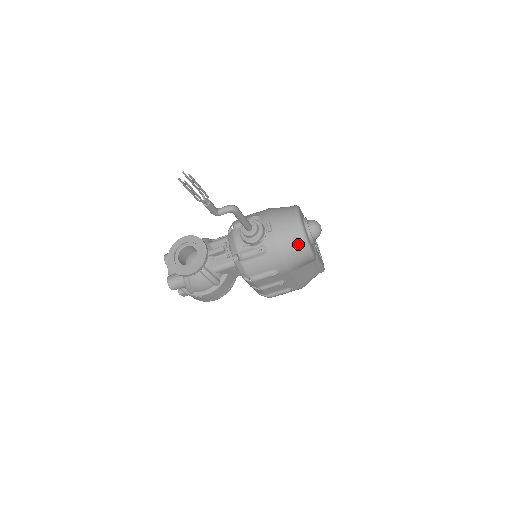
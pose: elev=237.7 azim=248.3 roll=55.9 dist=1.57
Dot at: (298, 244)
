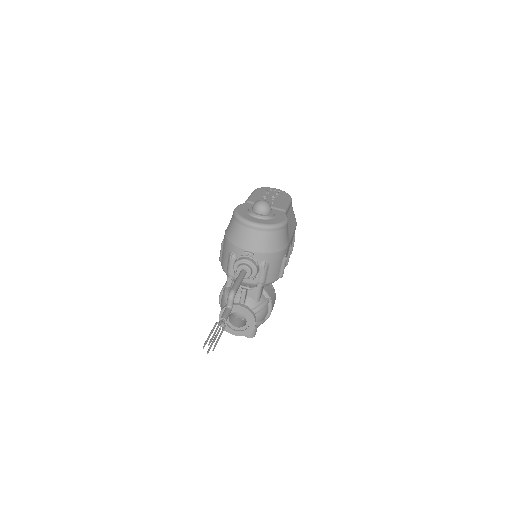
Dot at: (274, 235)
